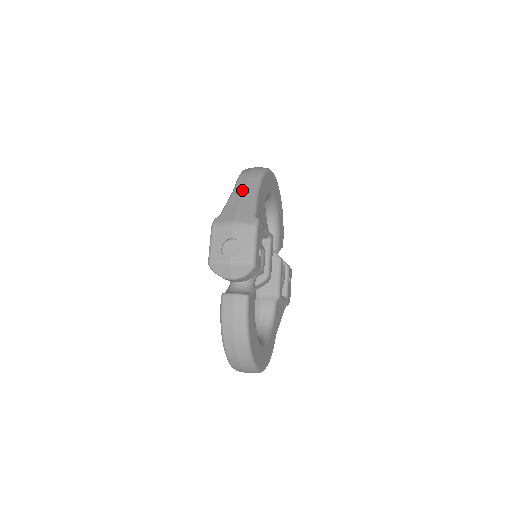
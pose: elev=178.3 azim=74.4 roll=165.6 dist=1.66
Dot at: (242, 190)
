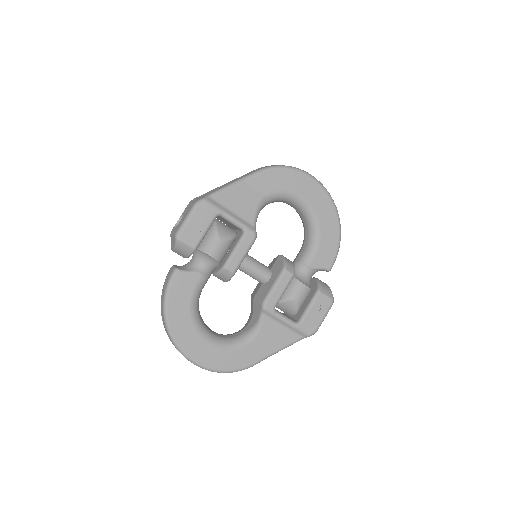
Dot at: (235, 179)
